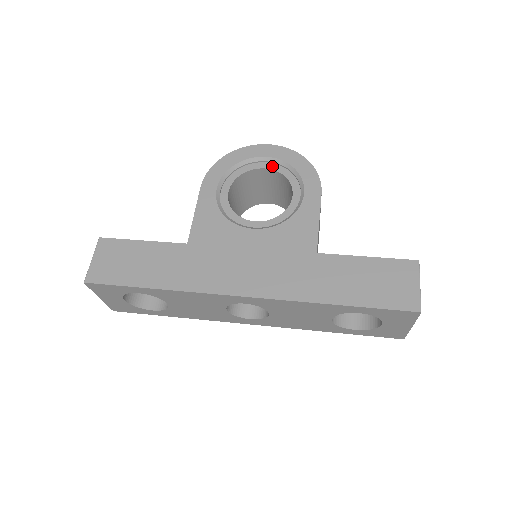
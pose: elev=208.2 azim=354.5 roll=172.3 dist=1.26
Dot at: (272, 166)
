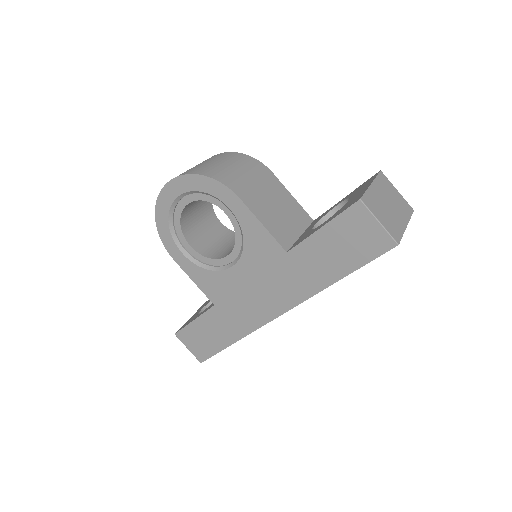
Dot at: (187, 199)
